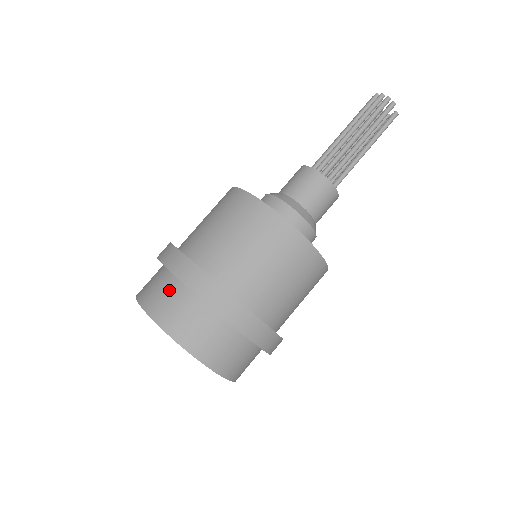
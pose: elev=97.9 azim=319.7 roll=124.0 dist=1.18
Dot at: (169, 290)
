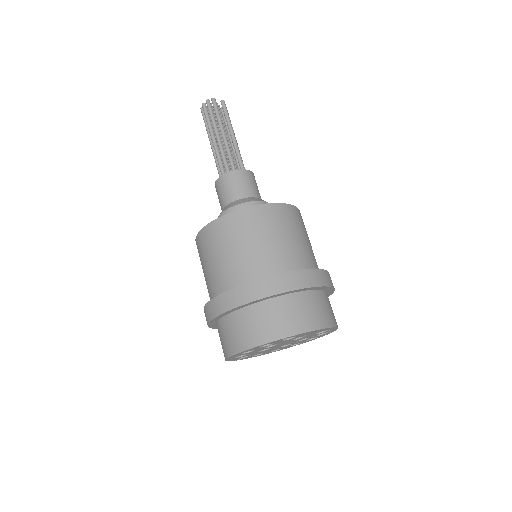
Dot at: (229, 327)
